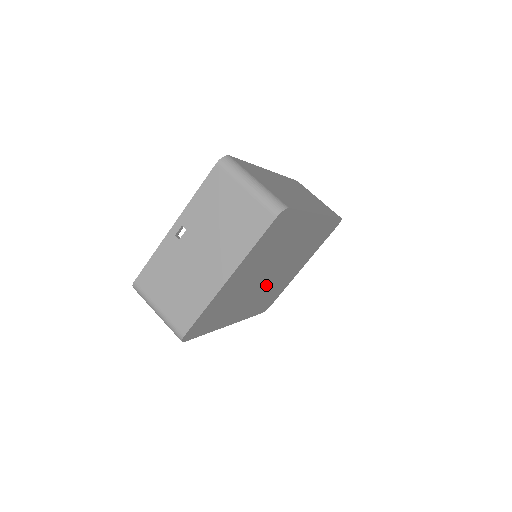
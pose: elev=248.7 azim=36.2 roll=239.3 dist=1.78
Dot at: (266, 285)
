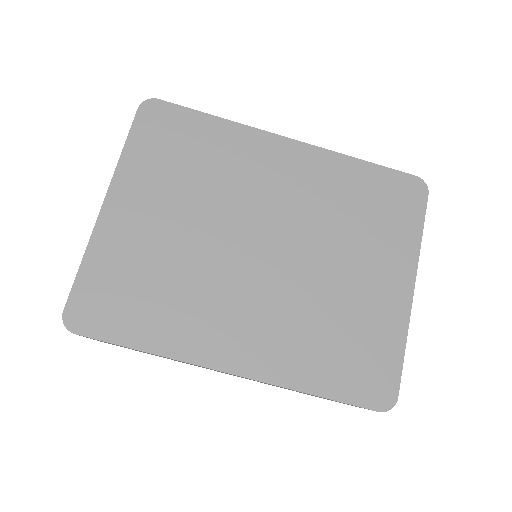
Dot at: (277, 285)
